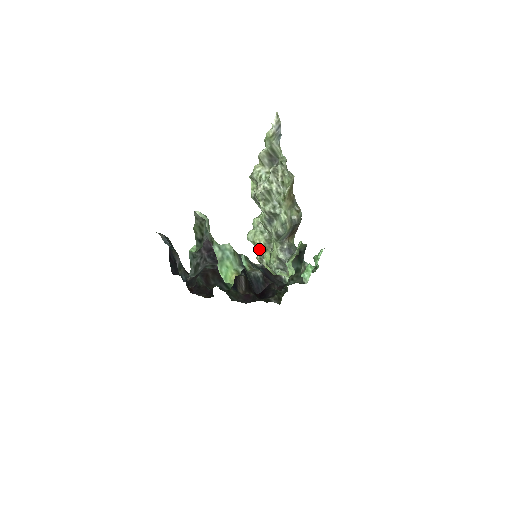
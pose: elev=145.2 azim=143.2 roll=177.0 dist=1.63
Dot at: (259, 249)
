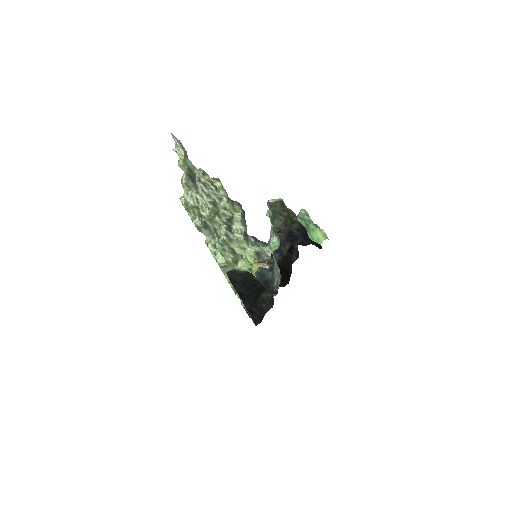
Dot at: (229, 268)
